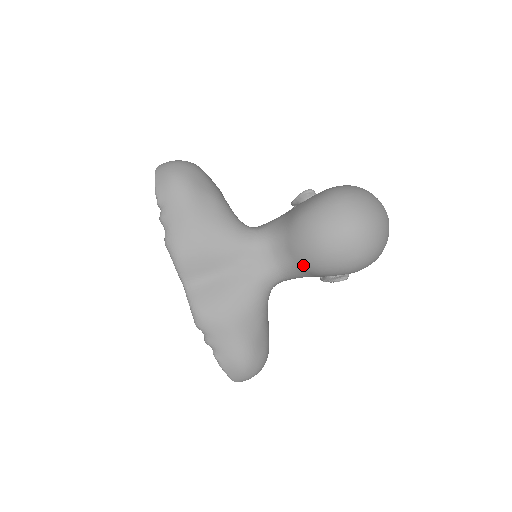
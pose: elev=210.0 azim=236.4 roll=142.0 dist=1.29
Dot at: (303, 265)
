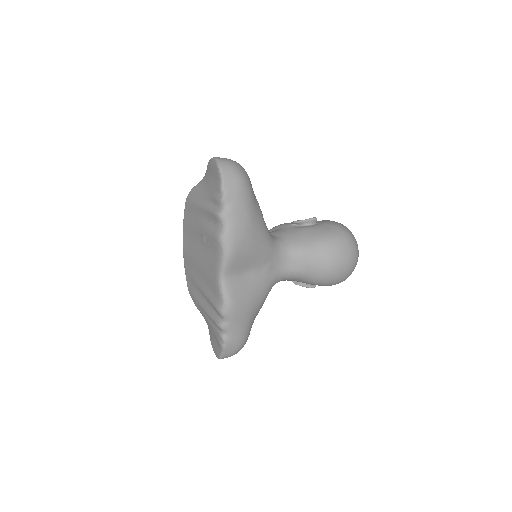
Dot at: (310, 276)
